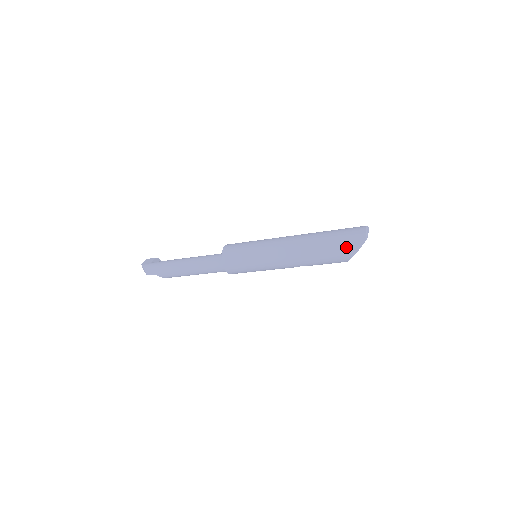
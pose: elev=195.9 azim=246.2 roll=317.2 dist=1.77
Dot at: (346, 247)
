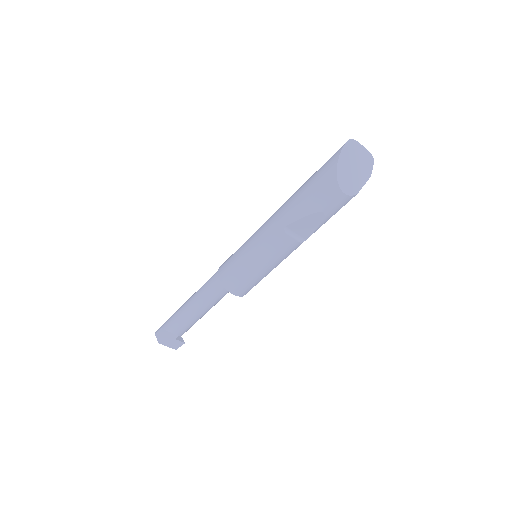
Dot at: (329, 160)
